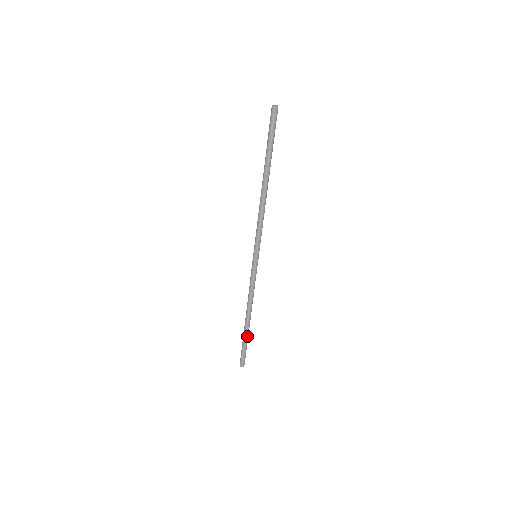
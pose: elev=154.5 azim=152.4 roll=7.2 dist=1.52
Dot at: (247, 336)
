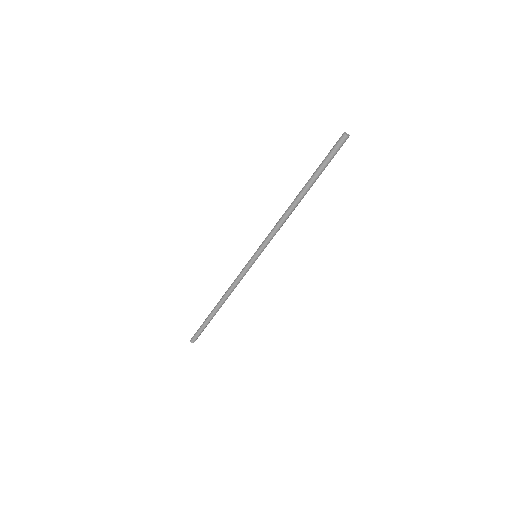
Dot at: (210, 319)
